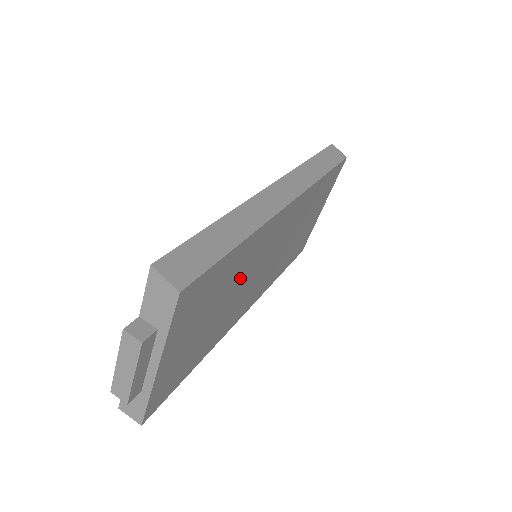
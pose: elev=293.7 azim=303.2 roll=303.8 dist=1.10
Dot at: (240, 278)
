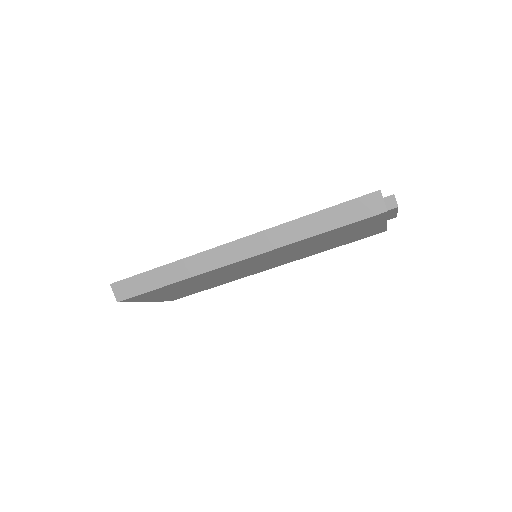
Dot at: (210, 278)
